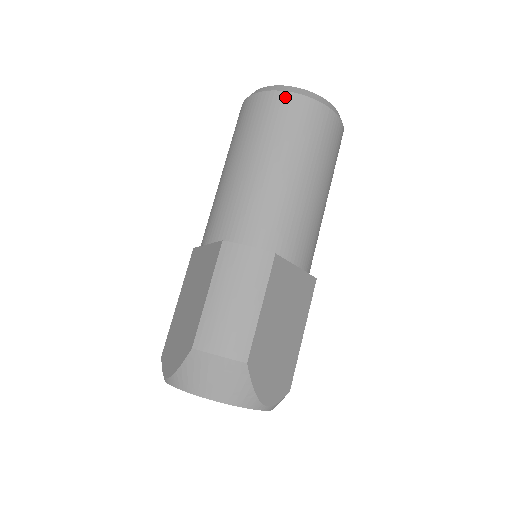
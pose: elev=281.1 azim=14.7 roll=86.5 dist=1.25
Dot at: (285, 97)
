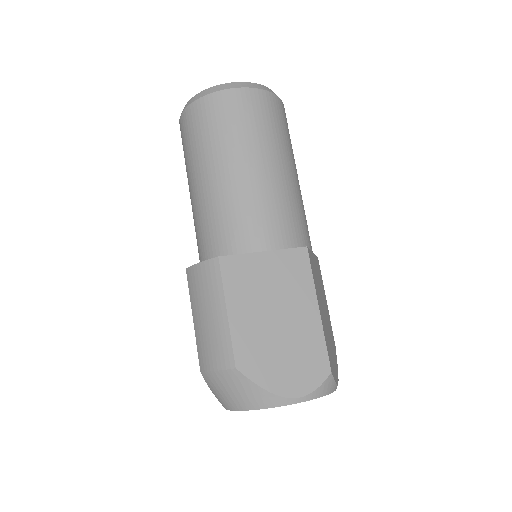
Dot at: (187, 113)
